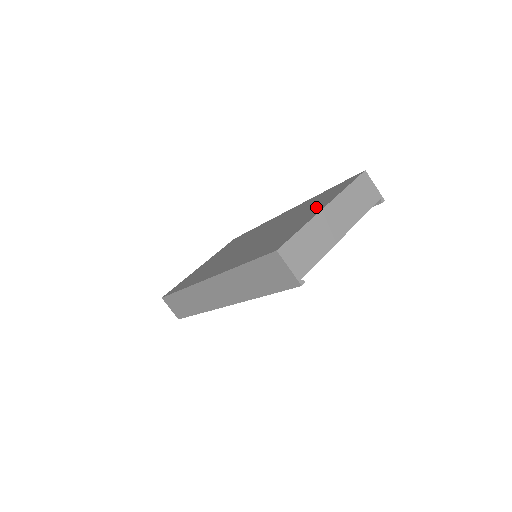
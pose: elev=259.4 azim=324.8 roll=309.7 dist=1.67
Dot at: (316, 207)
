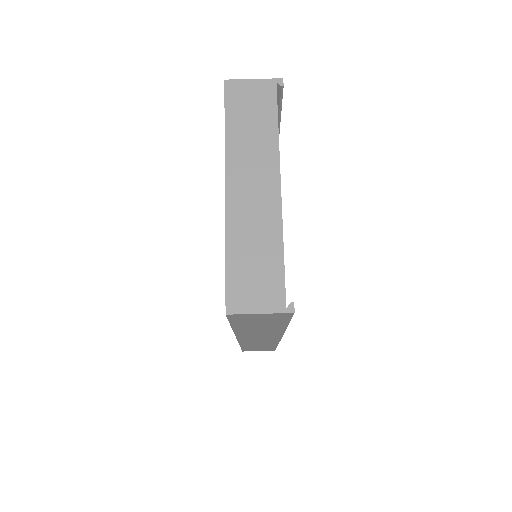
Dot at: occluded
